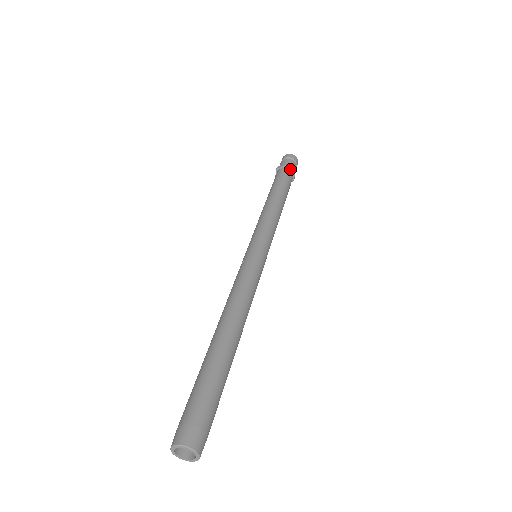
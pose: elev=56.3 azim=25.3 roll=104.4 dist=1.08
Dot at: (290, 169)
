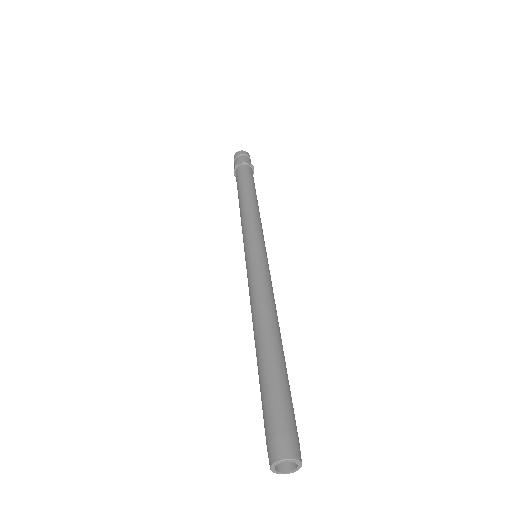
Dot at: (240, 165)
